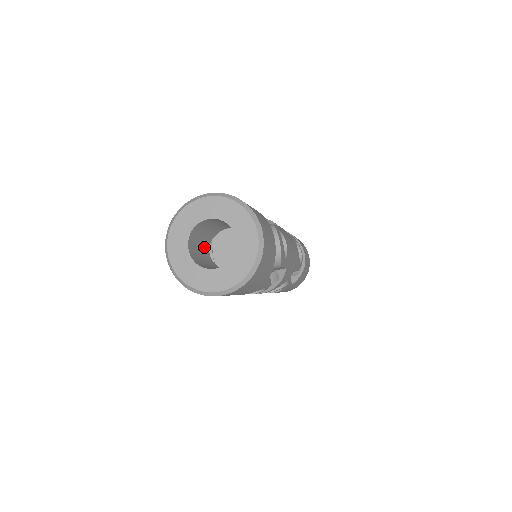
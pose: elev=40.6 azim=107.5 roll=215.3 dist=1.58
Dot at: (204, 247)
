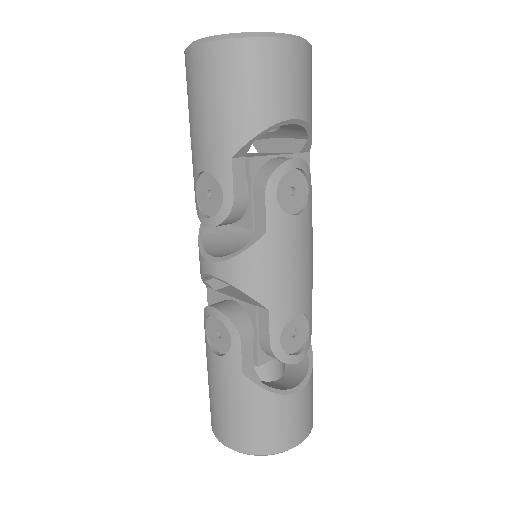
Dot at: occluded
